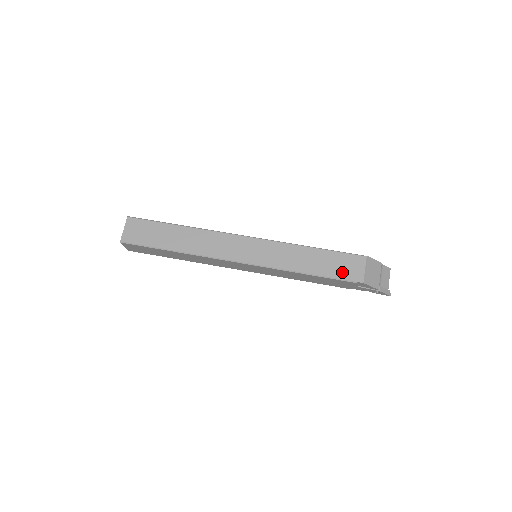
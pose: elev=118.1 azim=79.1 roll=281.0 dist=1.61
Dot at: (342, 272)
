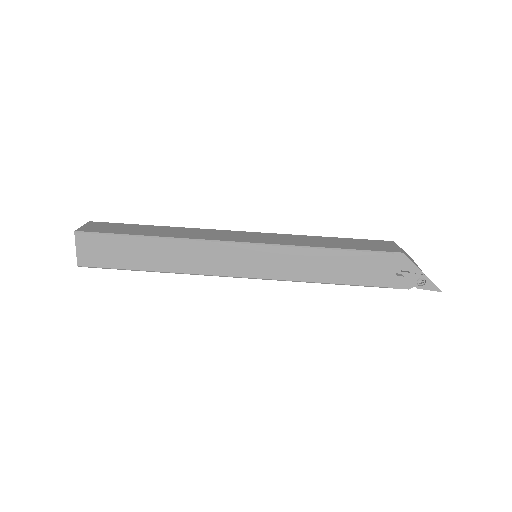
Dot at: (372, 247)
